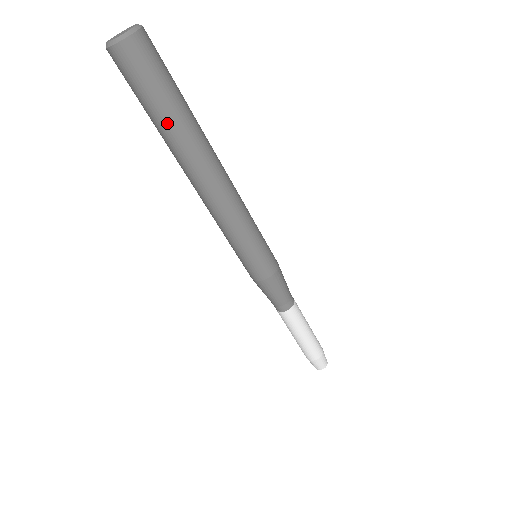
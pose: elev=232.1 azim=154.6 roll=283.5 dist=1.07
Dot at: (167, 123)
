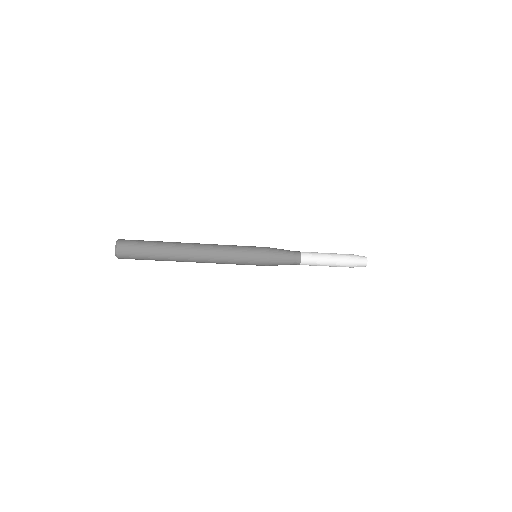
Dot at: (158, 257)
